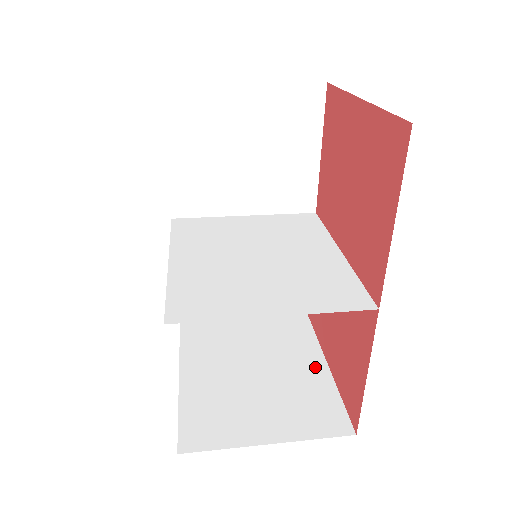
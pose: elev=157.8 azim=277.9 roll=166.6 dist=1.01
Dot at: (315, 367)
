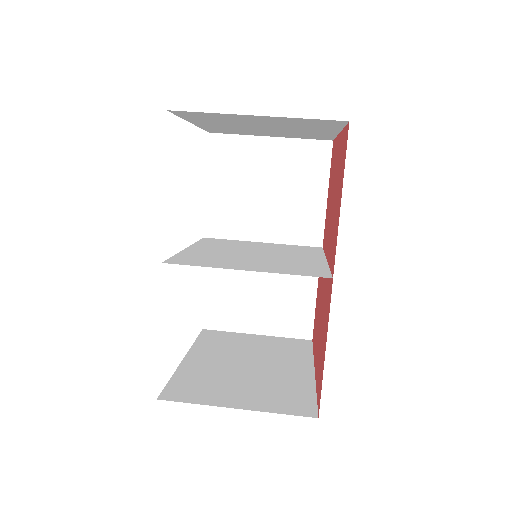
Dot at: (302, 376)
